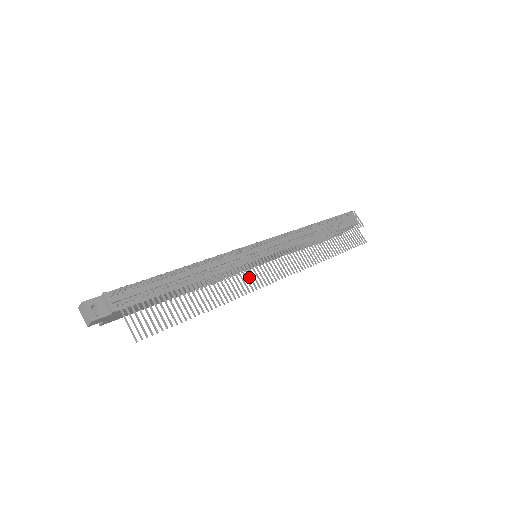
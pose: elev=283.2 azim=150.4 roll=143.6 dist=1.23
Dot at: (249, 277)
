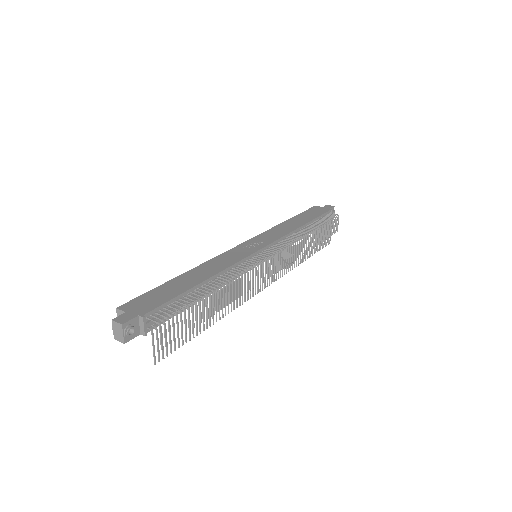
Dot at: occluded
